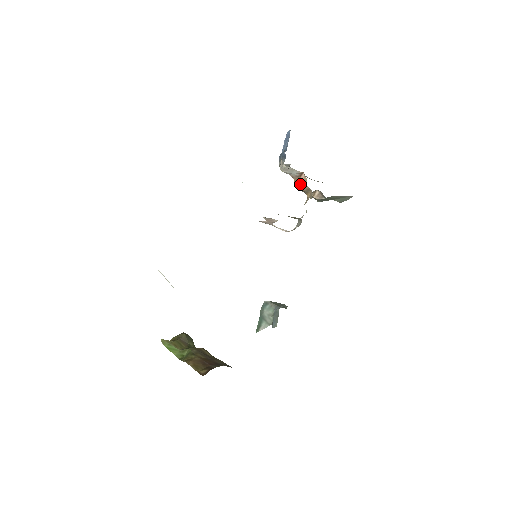
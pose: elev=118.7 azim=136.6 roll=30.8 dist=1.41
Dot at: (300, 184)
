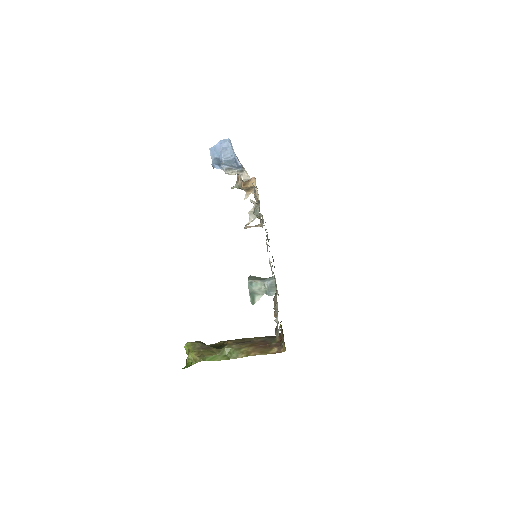
Dot at: (247, 185)
